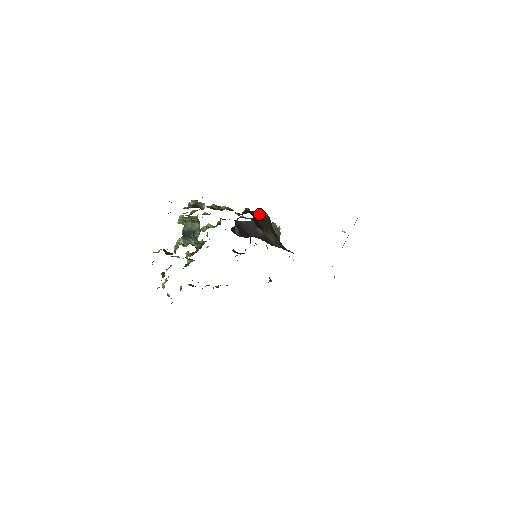
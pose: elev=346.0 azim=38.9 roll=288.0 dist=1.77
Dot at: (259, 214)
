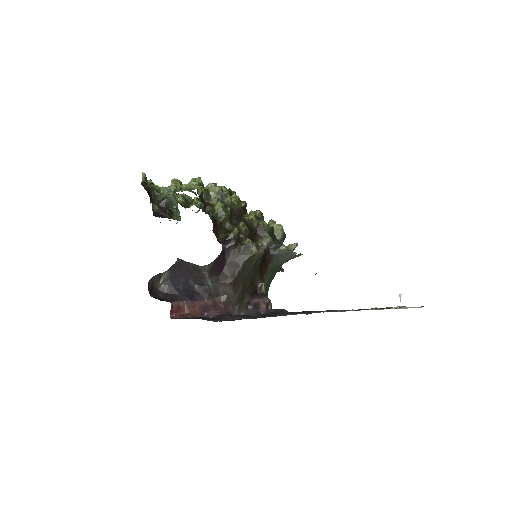
Dot at: (245, 247)
